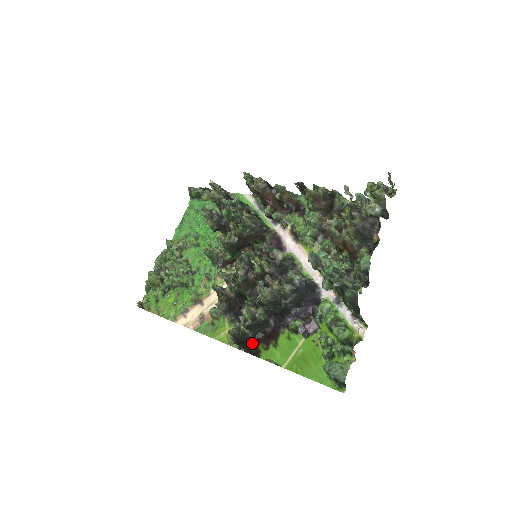
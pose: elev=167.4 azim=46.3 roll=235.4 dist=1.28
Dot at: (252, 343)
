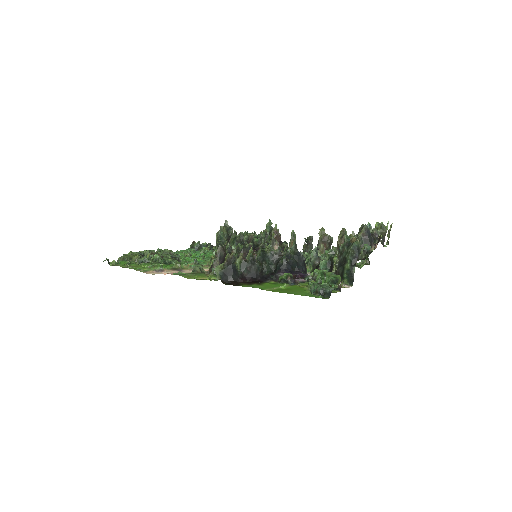
Dot at: (235, 280)
